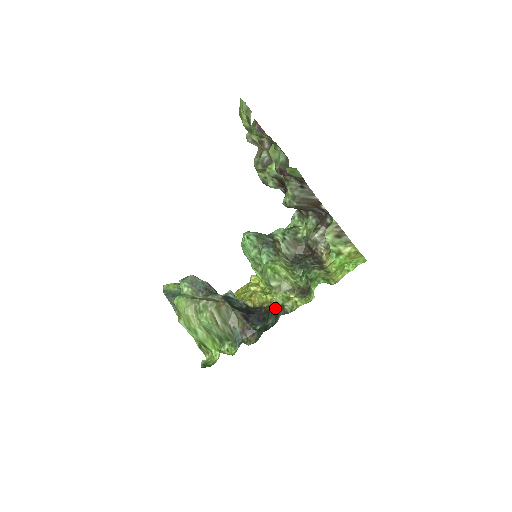
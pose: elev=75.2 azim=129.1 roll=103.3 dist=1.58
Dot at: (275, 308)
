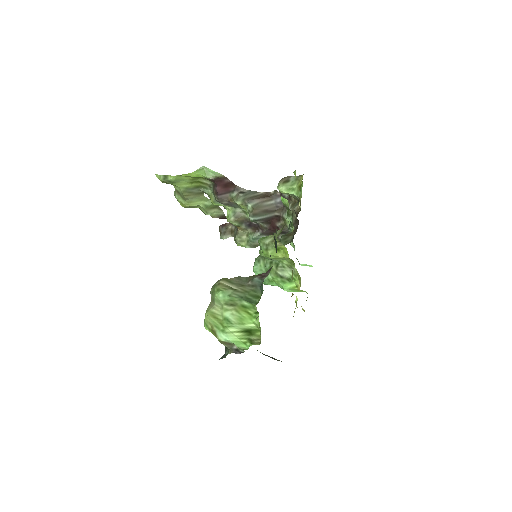
Dot at: occluded
